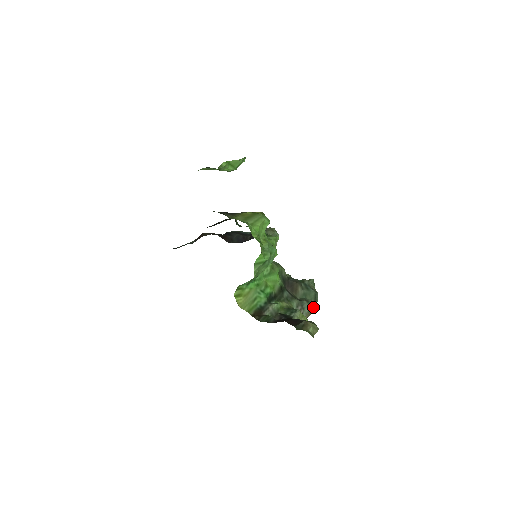
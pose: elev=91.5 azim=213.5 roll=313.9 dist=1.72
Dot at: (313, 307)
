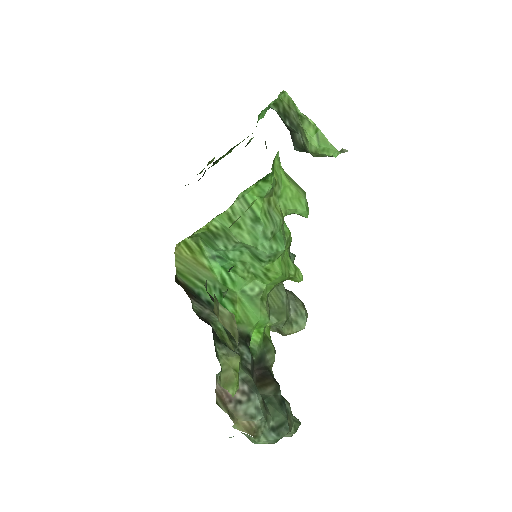
Dot at: (265, 436)
